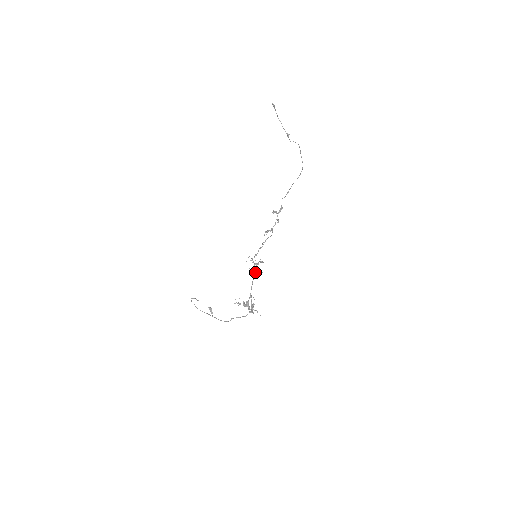
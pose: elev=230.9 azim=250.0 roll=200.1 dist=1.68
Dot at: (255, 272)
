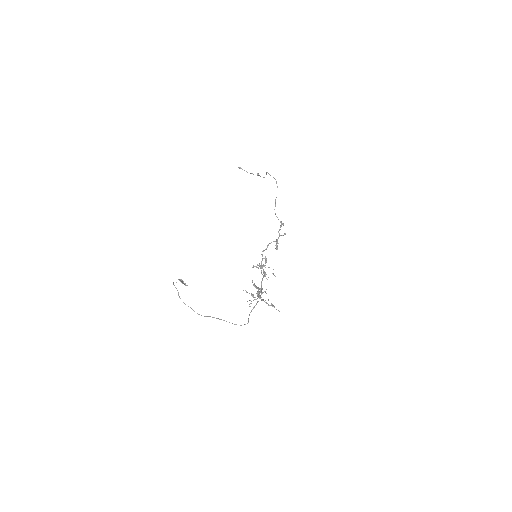
Dot at: (261, 270)
